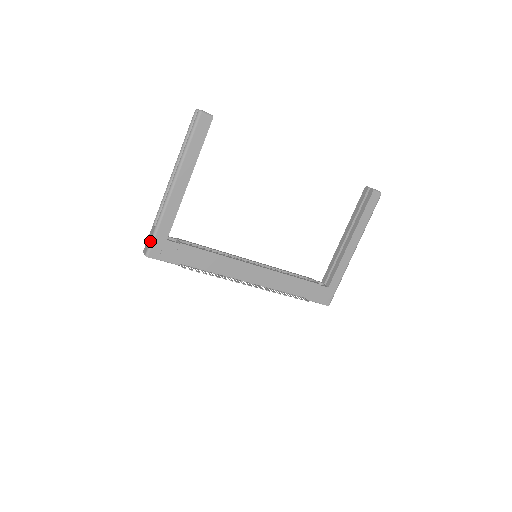
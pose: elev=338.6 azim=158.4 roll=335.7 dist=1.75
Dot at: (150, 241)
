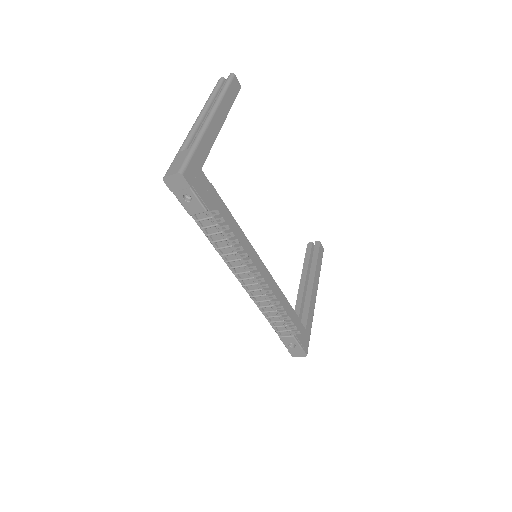
Dot at: (185, 159)
